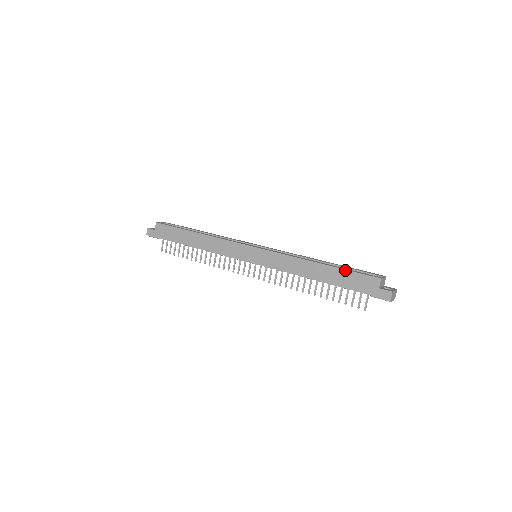
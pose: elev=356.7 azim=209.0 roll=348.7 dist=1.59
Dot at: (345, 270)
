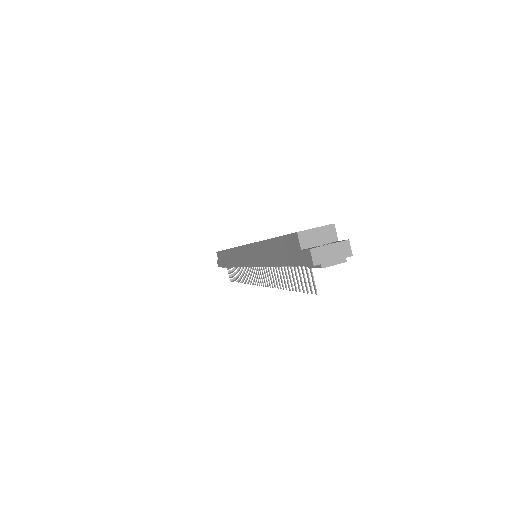
Dot at: (277, 238)
